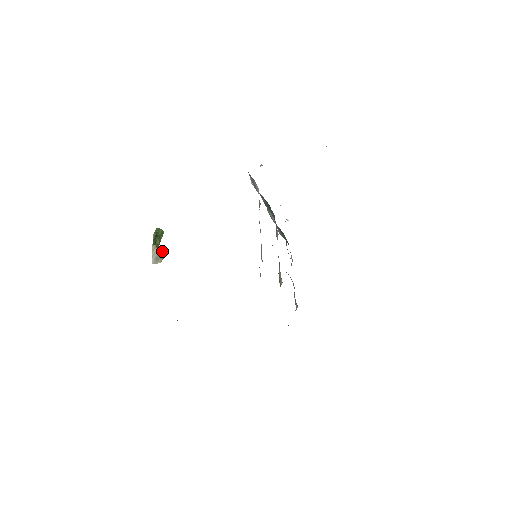
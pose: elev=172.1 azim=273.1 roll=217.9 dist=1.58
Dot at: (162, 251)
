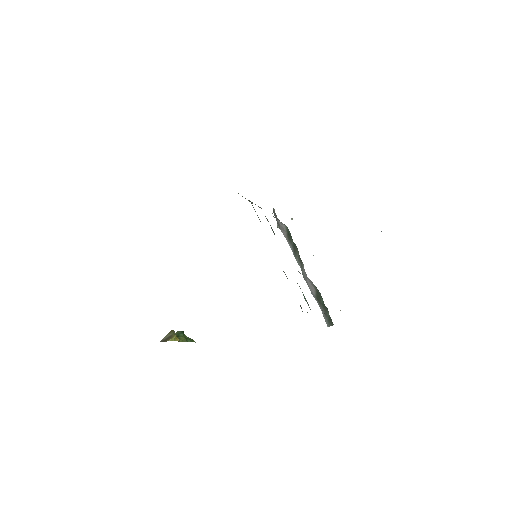
Dot at: (178, 339)
